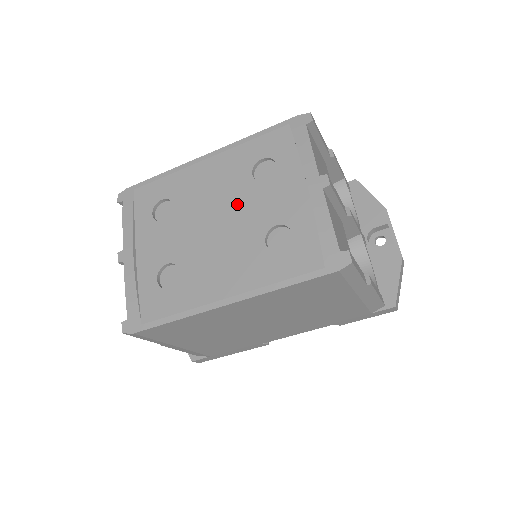
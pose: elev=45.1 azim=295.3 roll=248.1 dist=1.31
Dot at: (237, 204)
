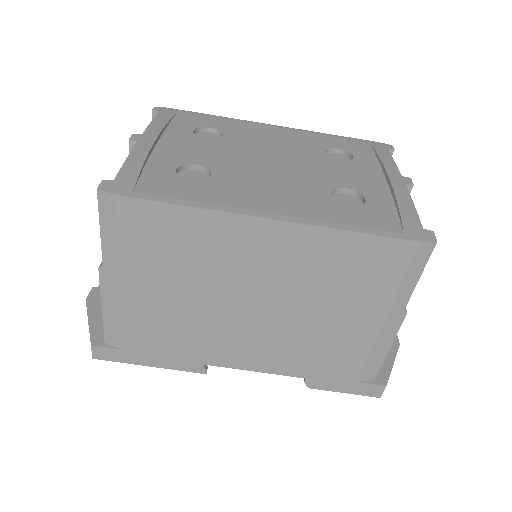
Dot at: (302, 161)
